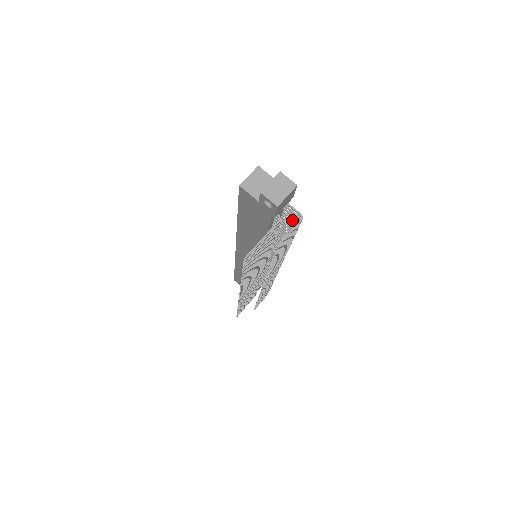
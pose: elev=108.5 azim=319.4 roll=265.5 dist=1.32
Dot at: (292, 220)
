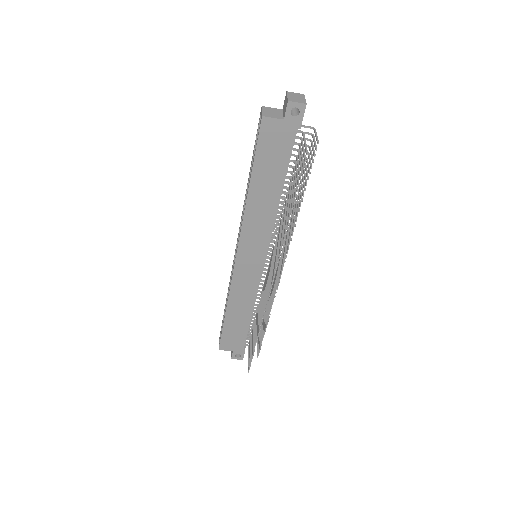
Dot at: occluded
